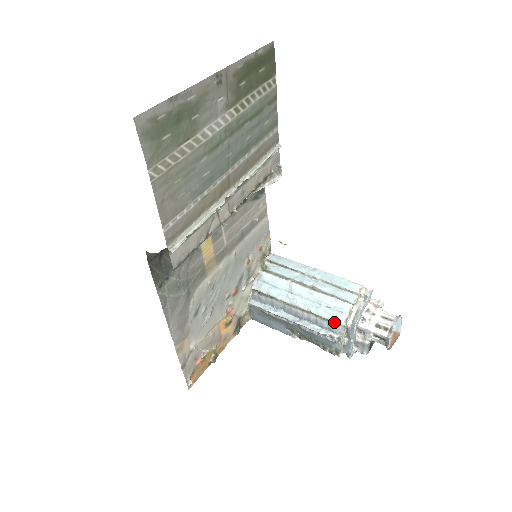
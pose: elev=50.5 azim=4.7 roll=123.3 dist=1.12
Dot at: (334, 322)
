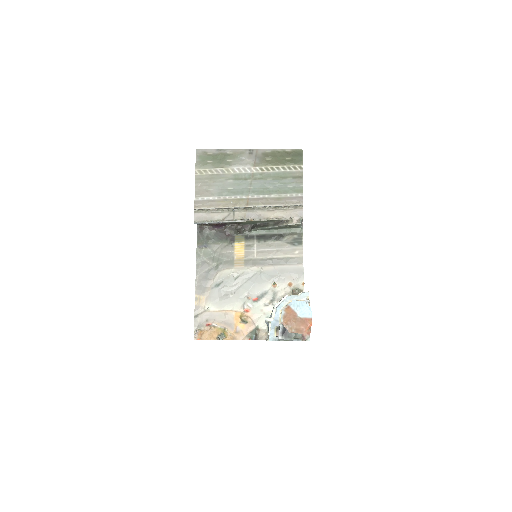
Dot at: occluded
